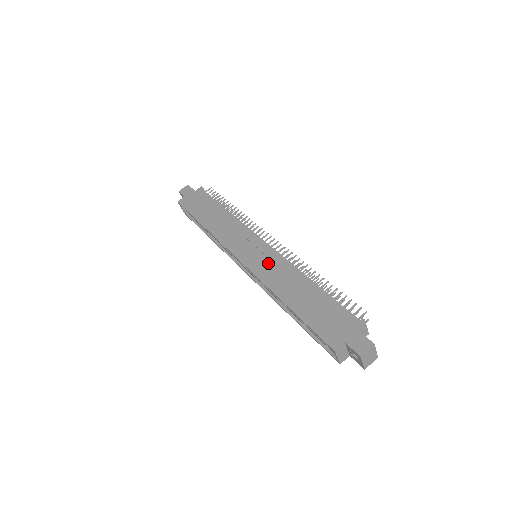
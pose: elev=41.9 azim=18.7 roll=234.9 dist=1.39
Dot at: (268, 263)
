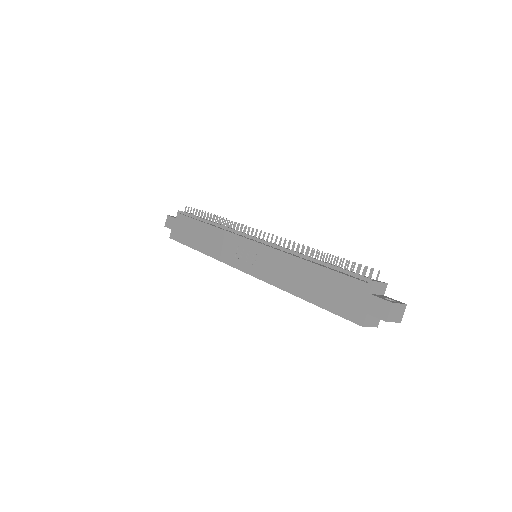
Dot at: (267, 263)
